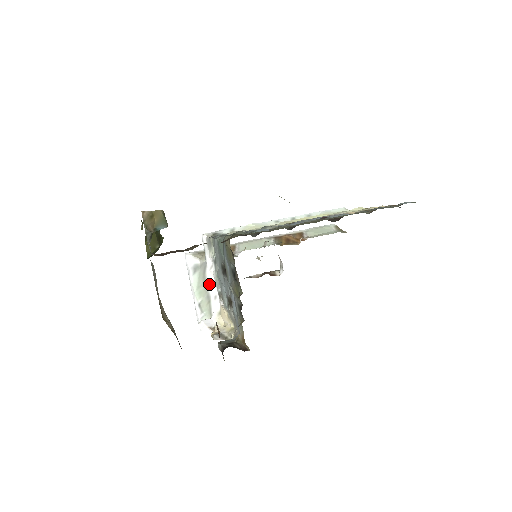
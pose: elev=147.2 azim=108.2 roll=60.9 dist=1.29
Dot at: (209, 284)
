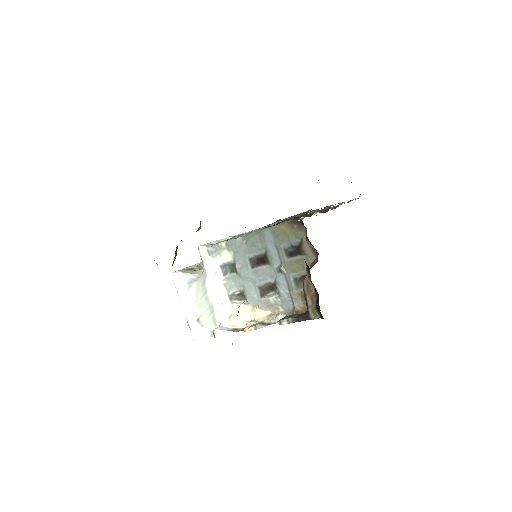
Dot at: (212, 293)
